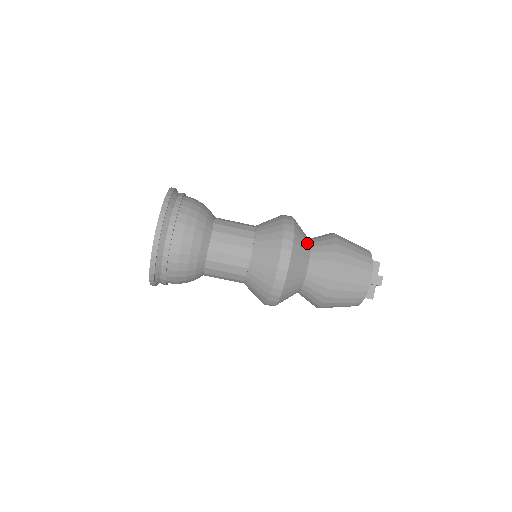
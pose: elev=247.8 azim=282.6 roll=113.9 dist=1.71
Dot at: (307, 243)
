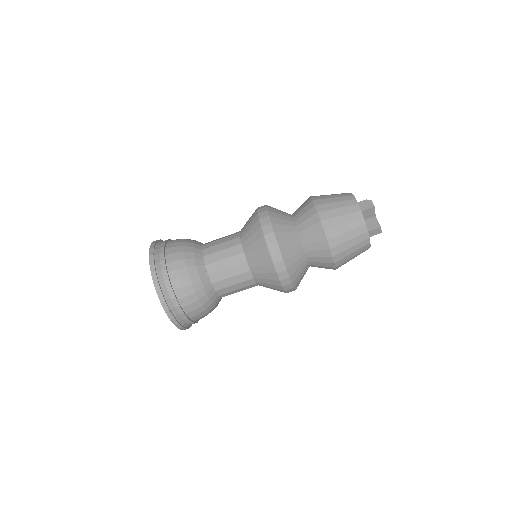
Dot at: (298, 247)
